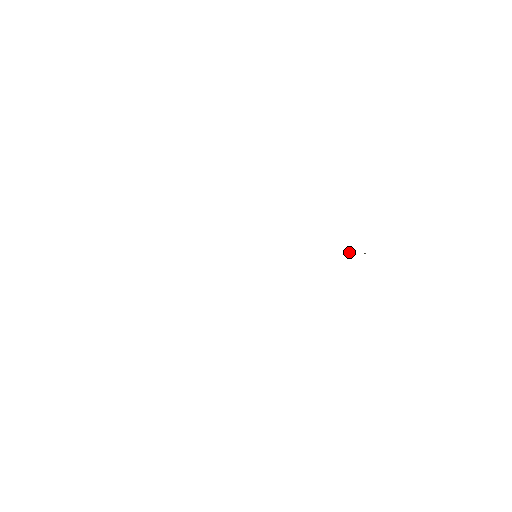
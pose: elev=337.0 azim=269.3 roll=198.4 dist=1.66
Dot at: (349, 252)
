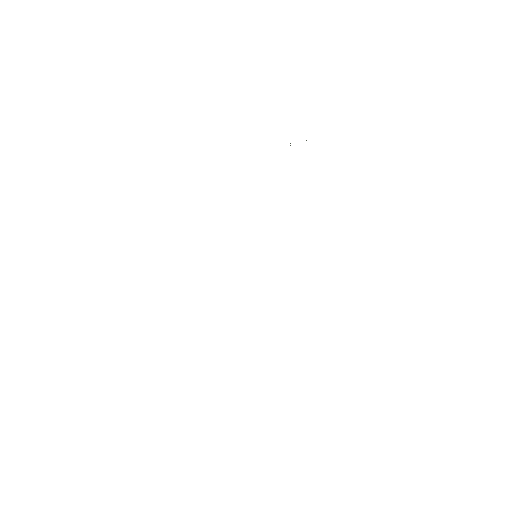
Dot at: occluded
